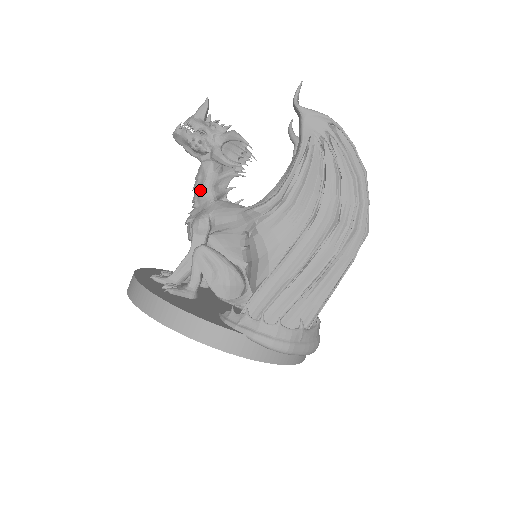
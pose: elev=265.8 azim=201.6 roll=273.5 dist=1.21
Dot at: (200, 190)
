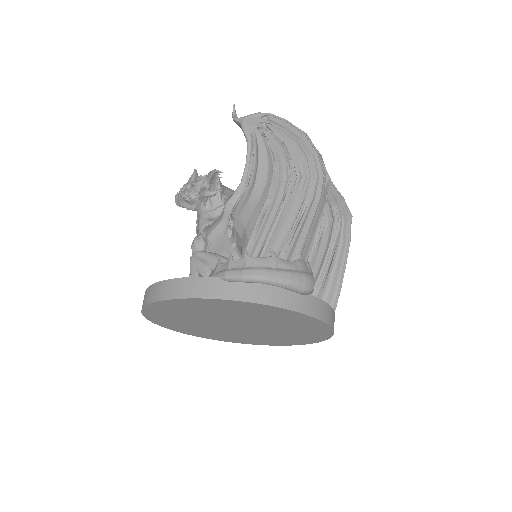
Dot at: (198, 225)
